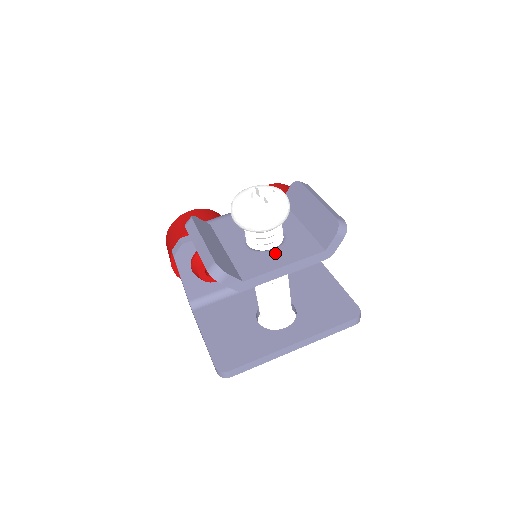
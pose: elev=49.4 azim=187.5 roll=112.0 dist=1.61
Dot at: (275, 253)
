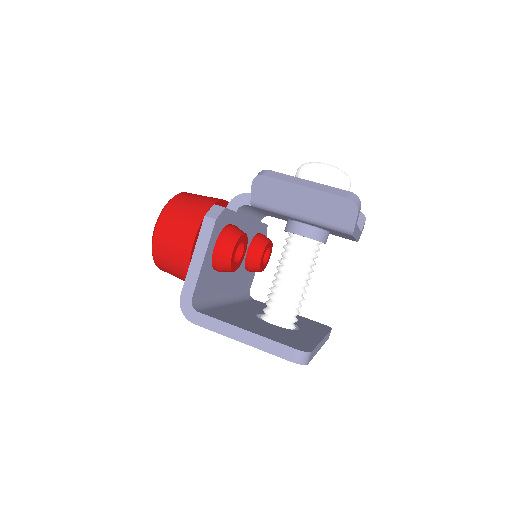
Dot at: occluded
